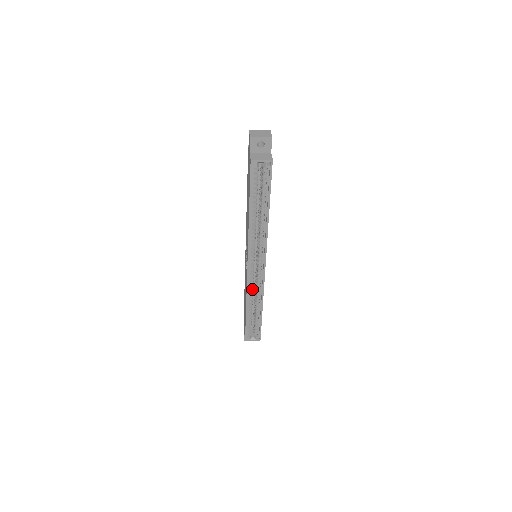
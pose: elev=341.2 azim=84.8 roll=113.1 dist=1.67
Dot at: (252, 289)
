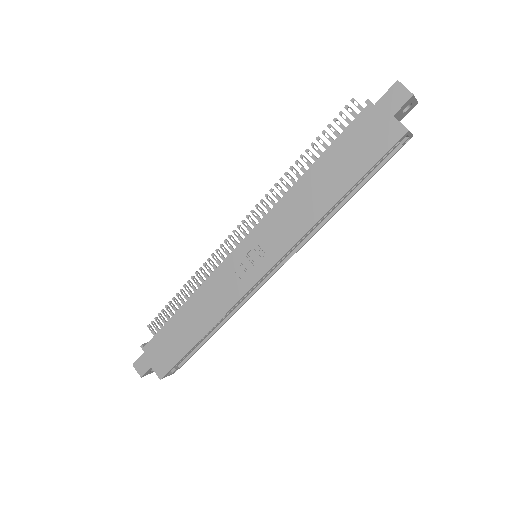
Dot at: occluded
